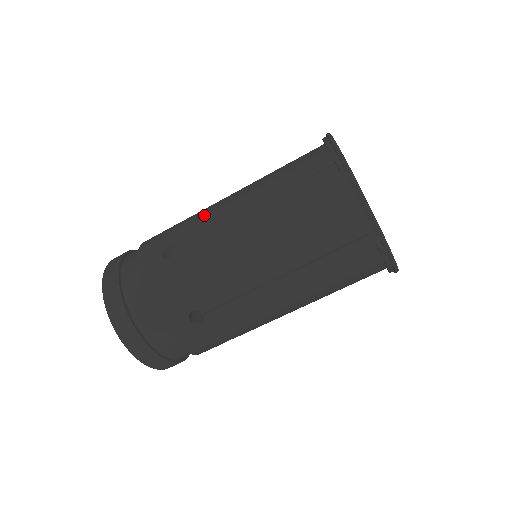
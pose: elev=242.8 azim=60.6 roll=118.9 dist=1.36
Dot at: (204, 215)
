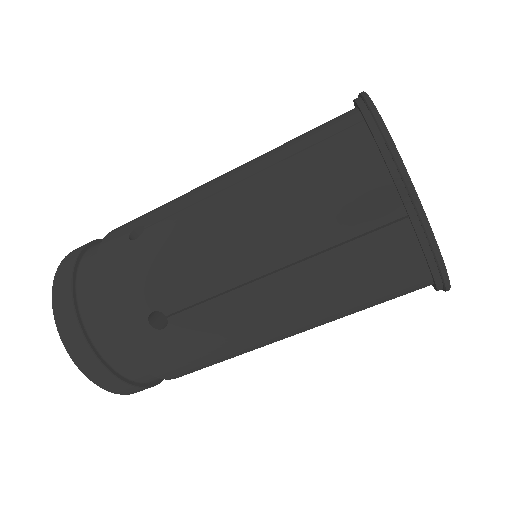
Dot at: (191, 191)
